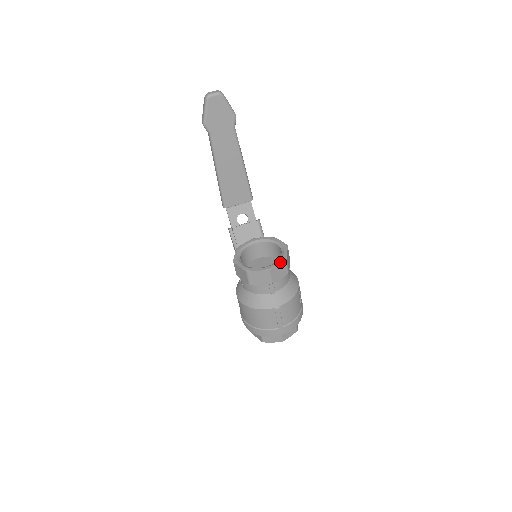
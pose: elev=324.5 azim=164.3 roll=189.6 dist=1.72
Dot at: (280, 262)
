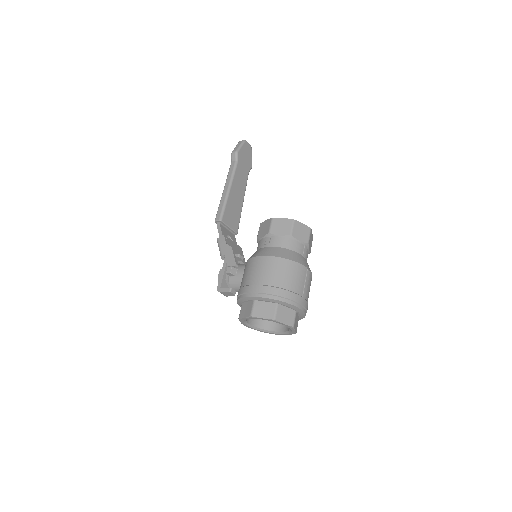
Dot at: (312, 234)
